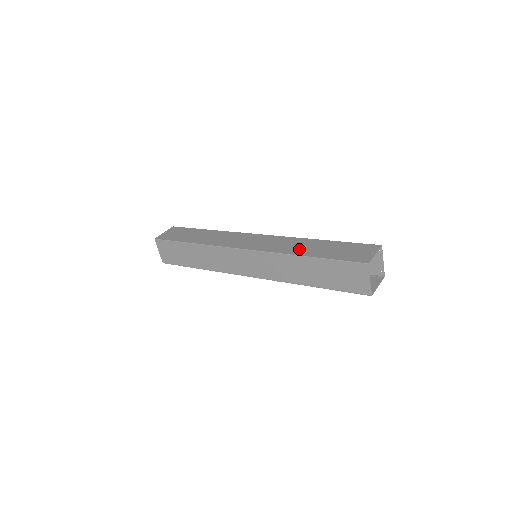
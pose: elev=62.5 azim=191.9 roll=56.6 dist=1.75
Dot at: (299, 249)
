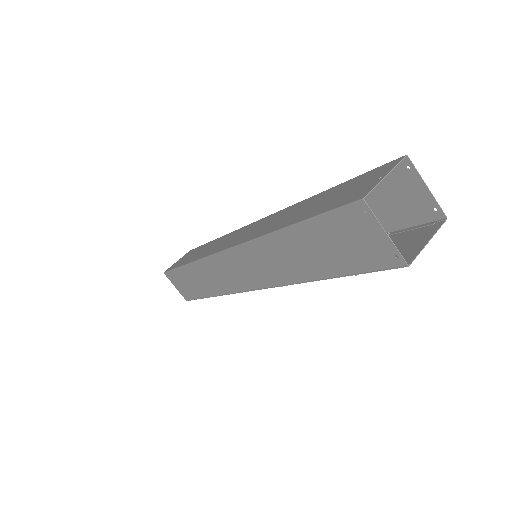
Dot at: (280, 221)
